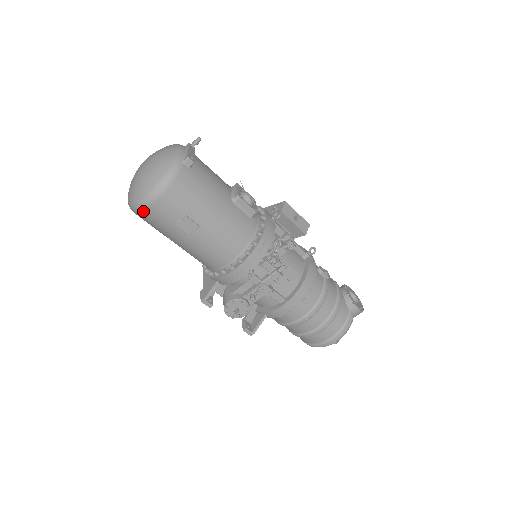
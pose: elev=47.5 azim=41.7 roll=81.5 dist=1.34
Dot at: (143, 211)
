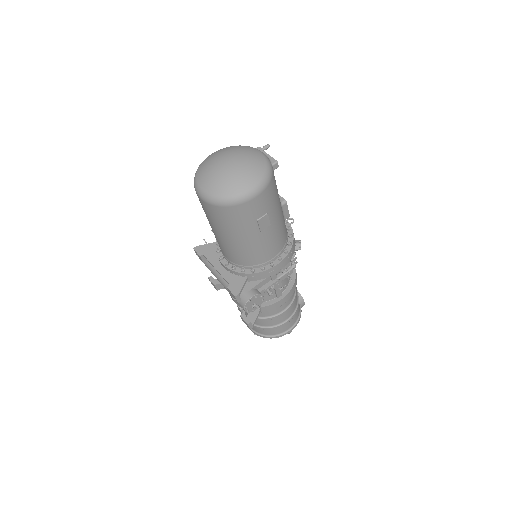
Dot at: (236, 205)
